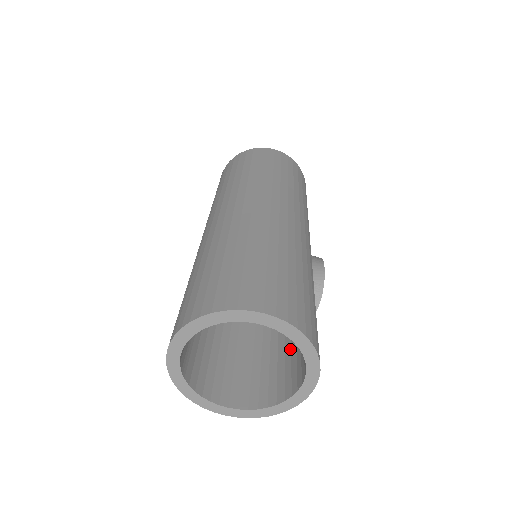
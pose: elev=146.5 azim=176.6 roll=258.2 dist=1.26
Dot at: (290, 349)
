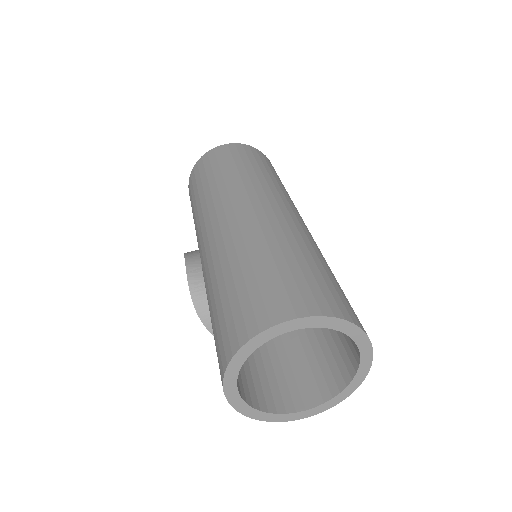
Dot at: (297, 359)
